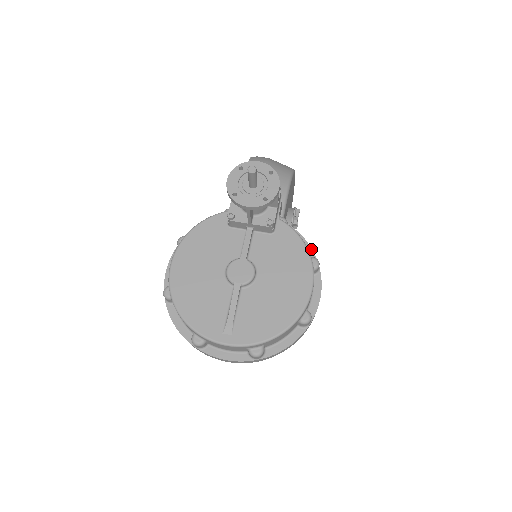
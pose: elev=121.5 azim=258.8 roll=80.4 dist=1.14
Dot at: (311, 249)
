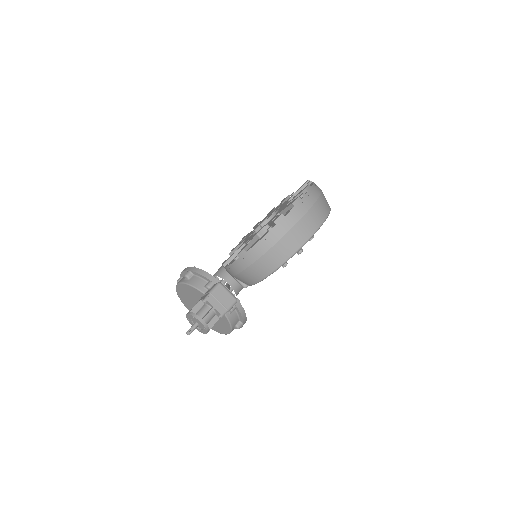
Dot at: (242, 320)
